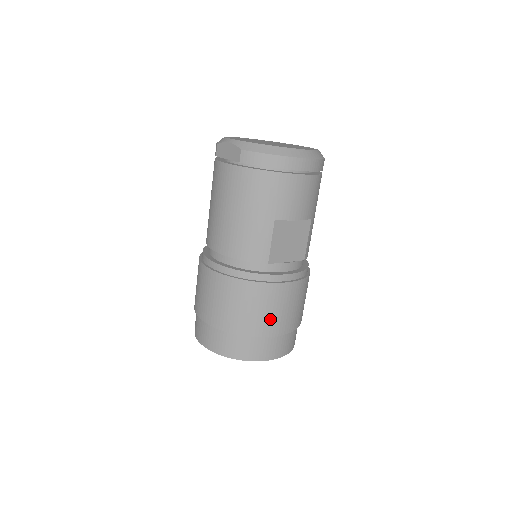
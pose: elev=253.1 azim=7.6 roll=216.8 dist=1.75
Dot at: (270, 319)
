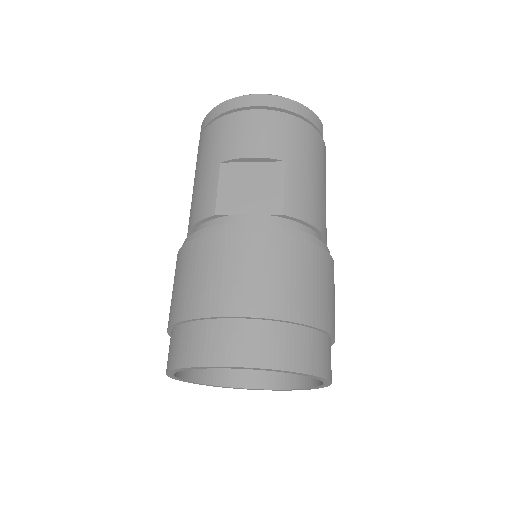
Dot at: (214, 287)
